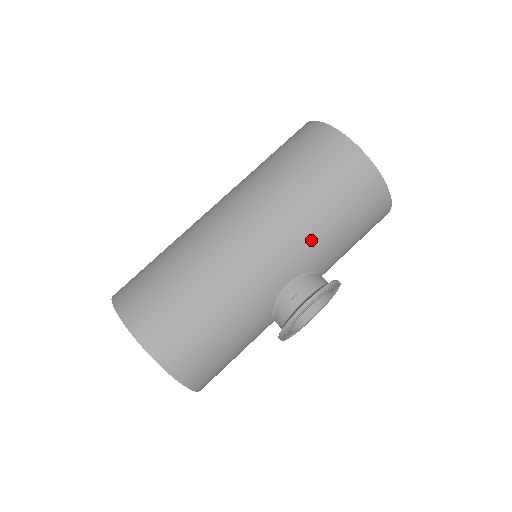
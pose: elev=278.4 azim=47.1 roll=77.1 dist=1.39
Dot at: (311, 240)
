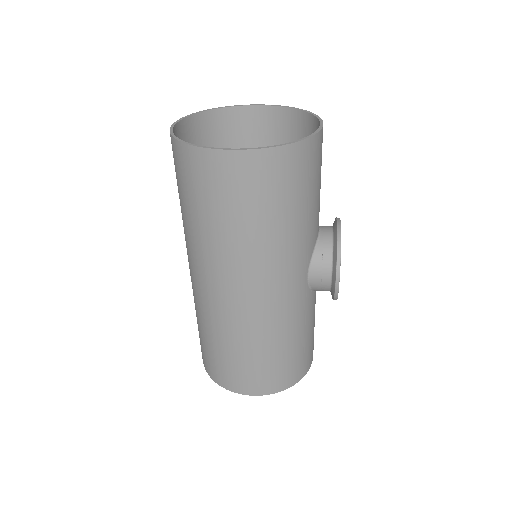
Dot at: (295, 246)
